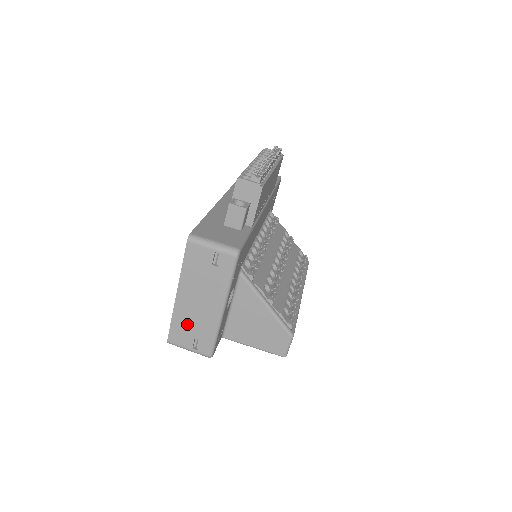
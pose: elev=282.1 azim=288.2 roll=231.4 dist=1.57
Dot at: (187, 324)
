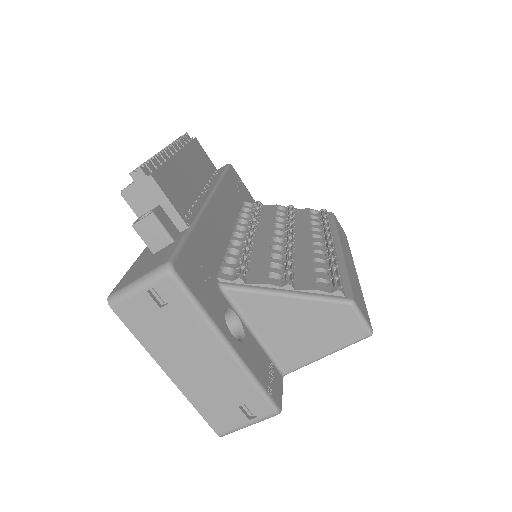
Dot at: (214, 398)
